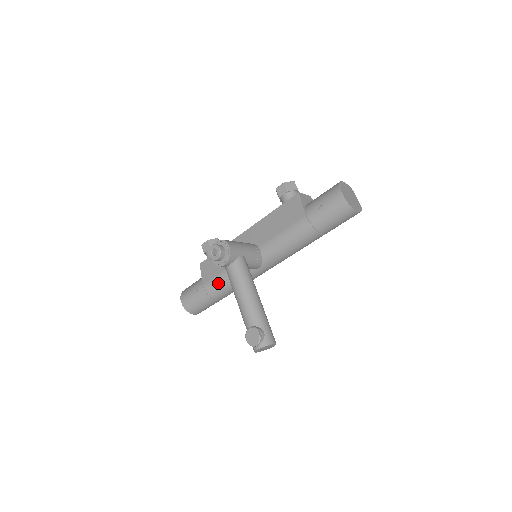
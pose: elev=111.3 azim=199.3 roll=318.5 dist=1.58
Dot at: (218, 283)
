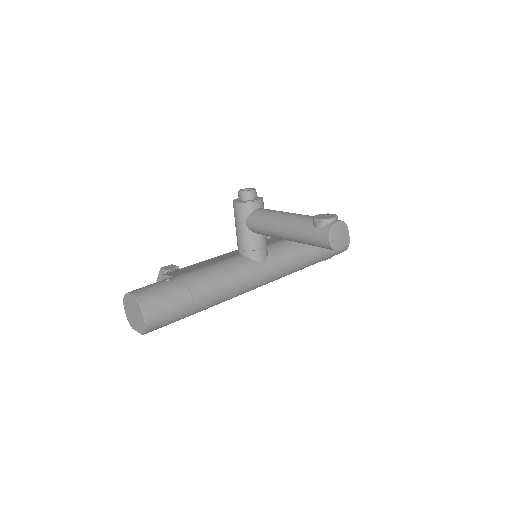
Dot at: (205, 271)
